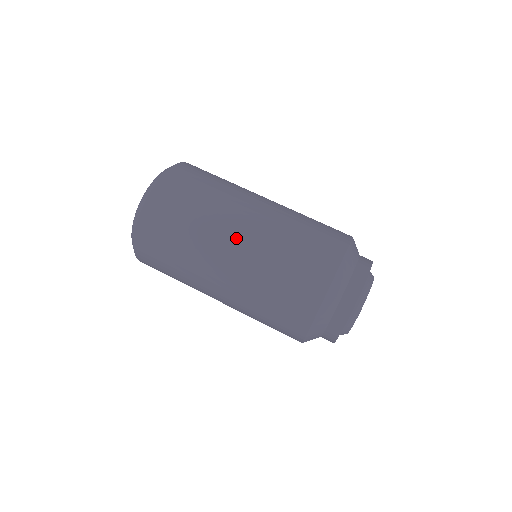
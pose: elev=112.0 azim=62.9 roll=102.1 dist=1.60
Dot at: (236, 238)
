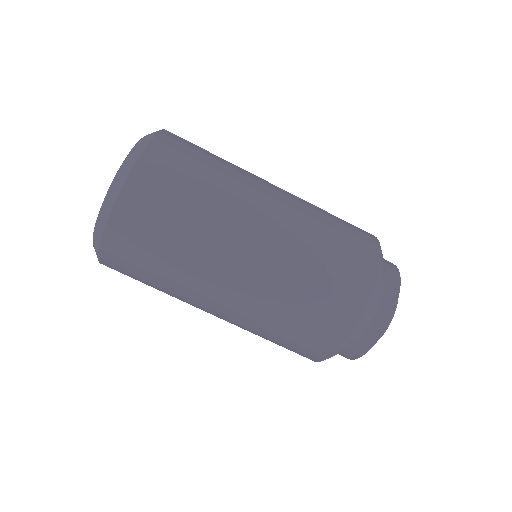
Dot at: (213, 313)
